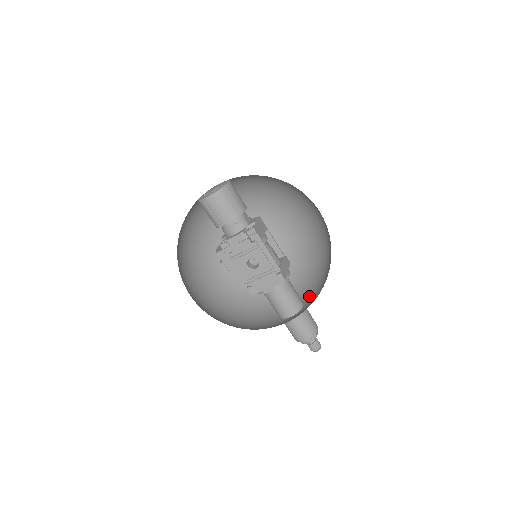
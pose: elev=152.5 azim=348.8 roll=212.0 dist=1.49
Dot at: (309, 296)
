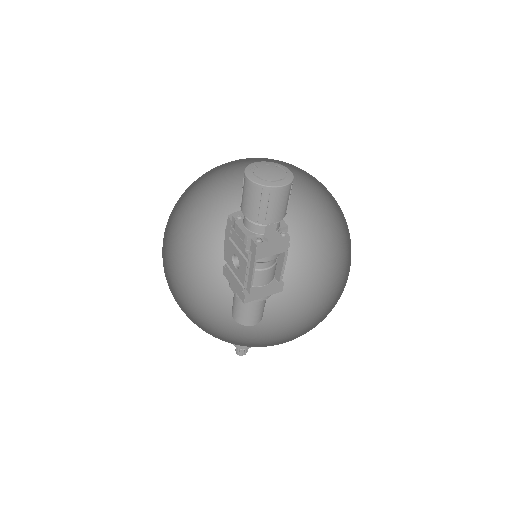
Dot at: (267, 326)
